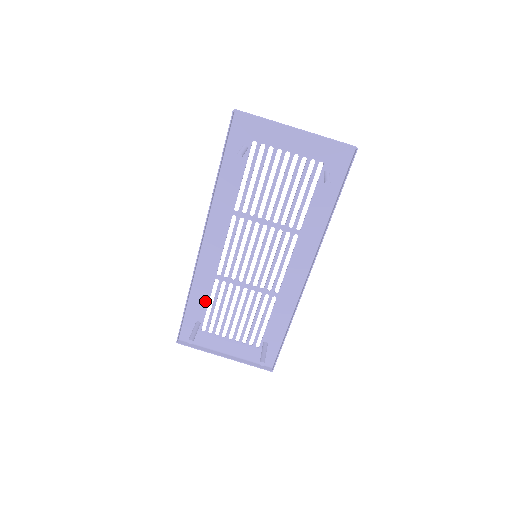
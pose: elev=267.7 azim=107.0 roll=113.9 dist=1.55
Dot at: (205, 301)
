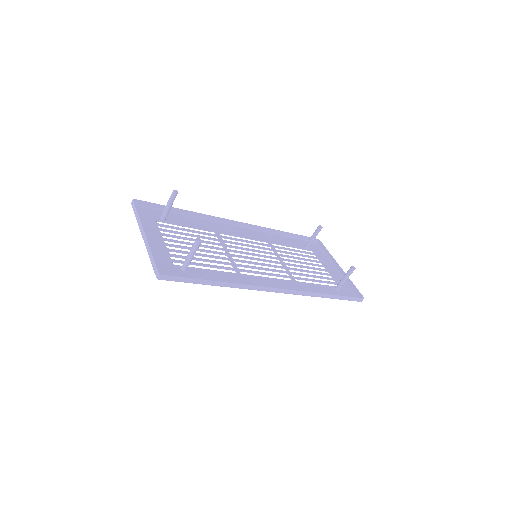
Dot at: (189, 225)
